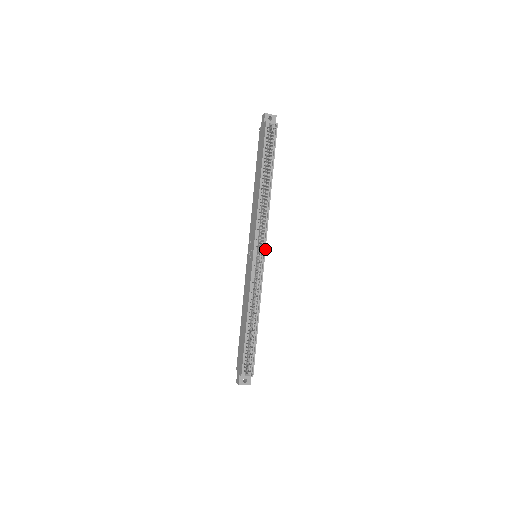
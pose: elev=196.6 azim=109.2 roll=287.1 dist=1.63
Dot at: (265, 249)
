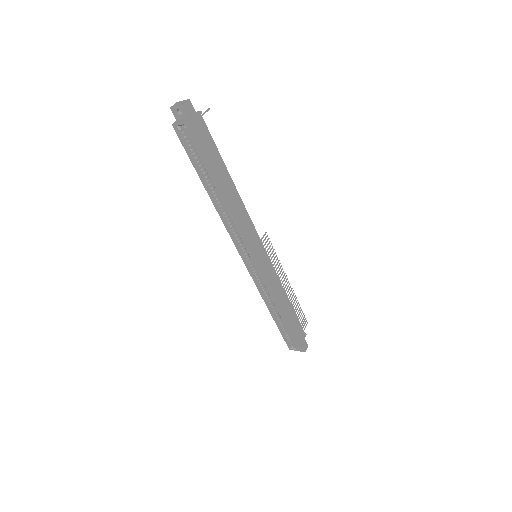
Dot at: (252, 258)
